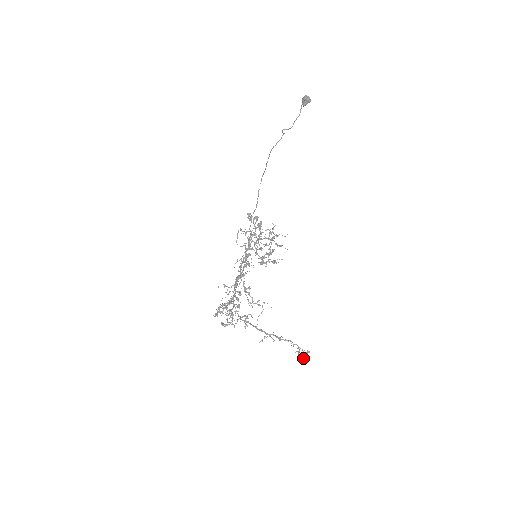
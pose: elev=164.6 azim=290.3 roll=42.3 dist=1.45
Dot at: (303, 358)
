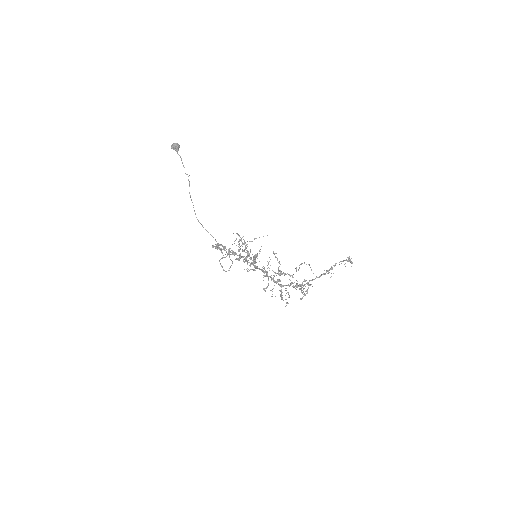
Dot at: (351, 263)
